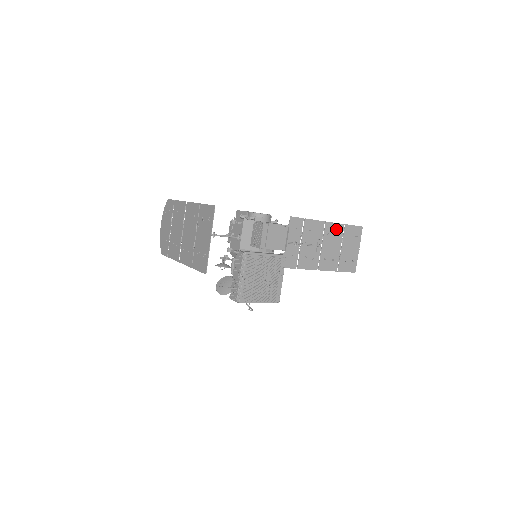
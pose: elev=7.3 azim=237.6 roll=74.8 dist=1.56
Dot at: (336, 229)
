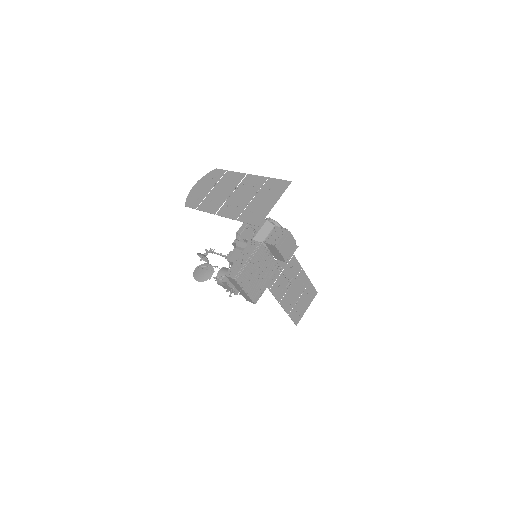
Dot at: (304, 280)
